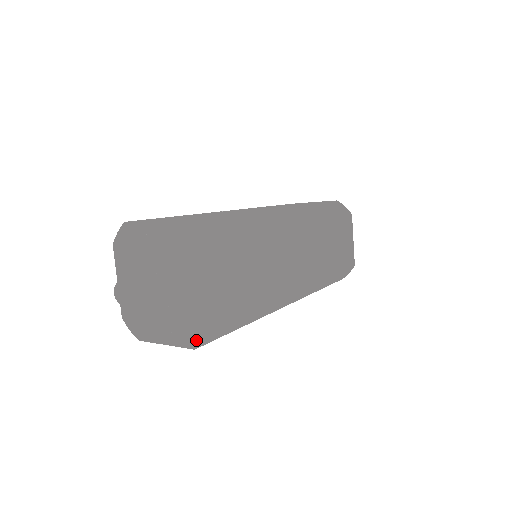
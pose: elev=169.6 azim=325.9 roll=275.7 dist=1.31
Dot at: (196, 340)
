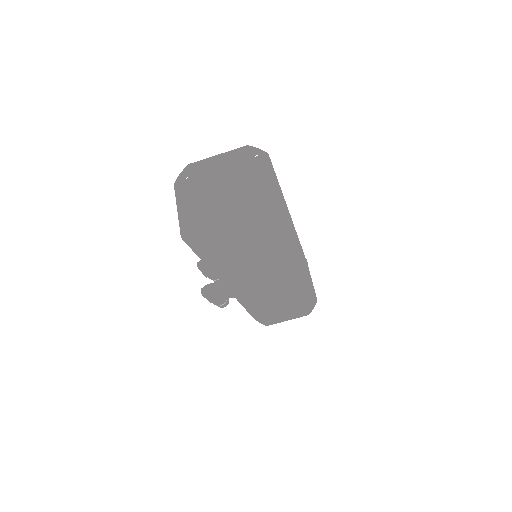
Dot at: (268, 222)
